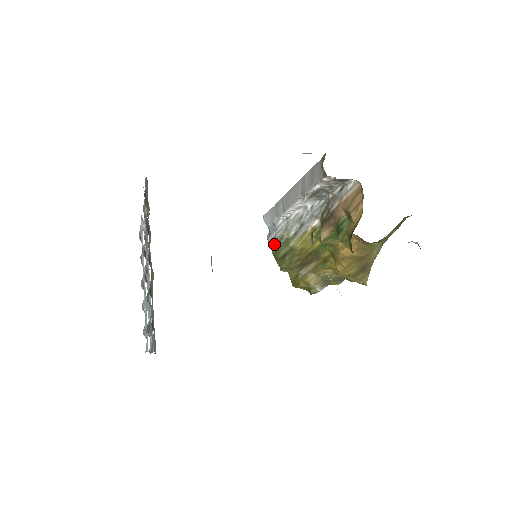
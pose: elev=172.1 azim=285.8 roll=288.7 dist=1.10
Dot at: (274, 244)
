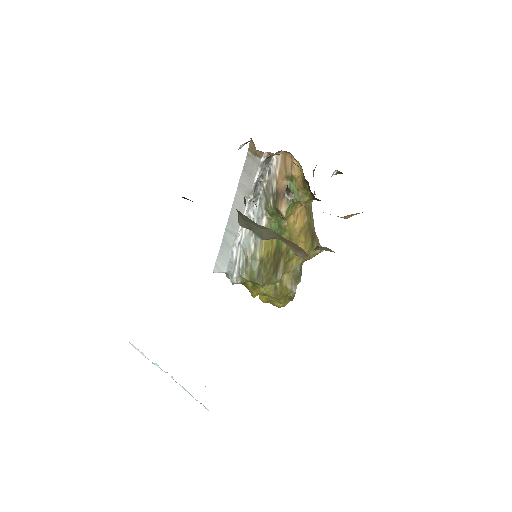
Dot at: (244, 272)
